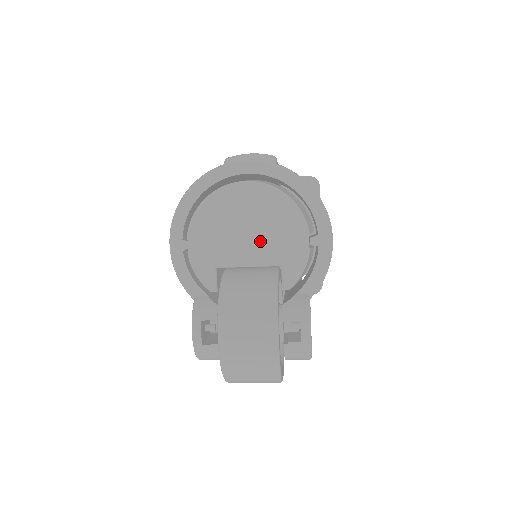
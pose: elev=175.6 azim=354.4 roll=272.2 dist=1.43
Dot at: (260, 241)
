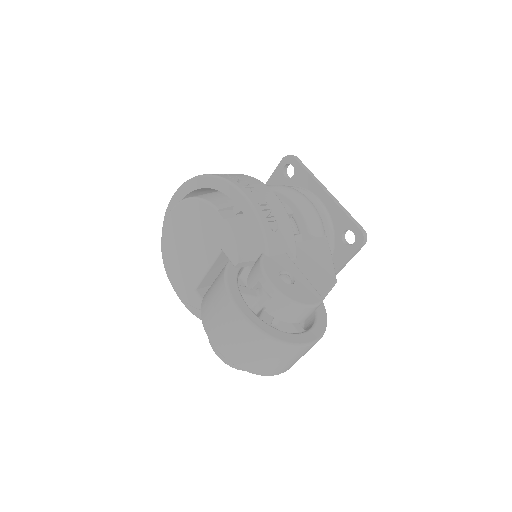
Dot at: (199, 245)
